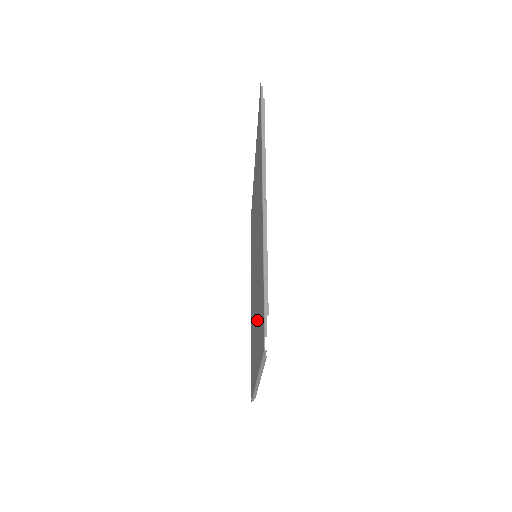
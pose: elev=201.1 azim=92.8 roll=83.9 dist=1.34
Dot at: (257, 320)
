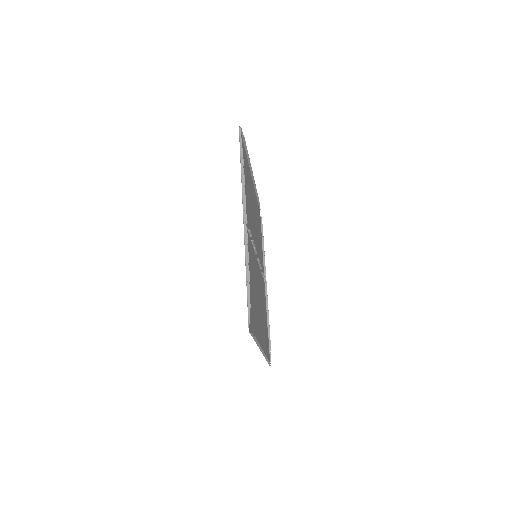
Dot at: (256, 307)
